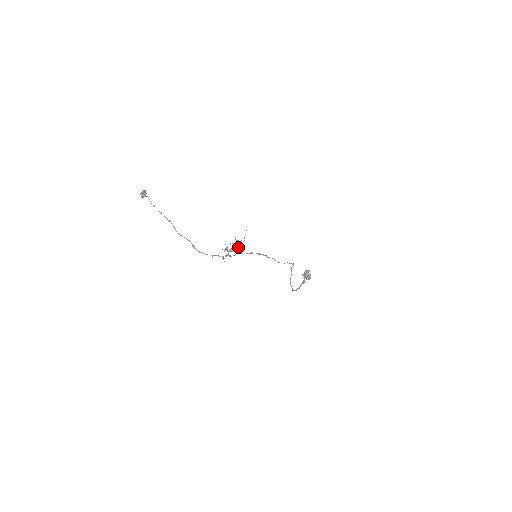
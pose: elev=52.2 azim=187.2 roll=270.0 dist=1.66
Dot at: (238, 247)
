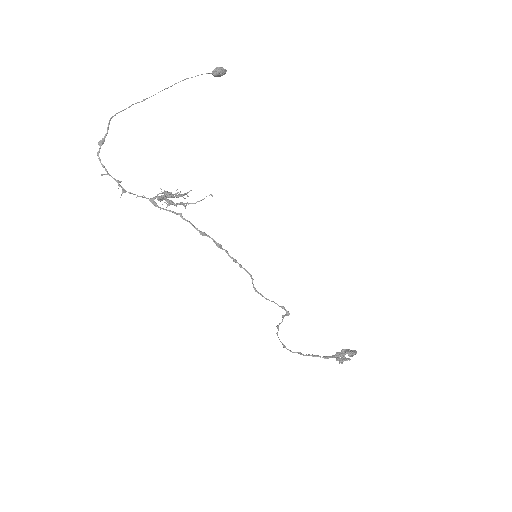
Dot at: (170, 202)
